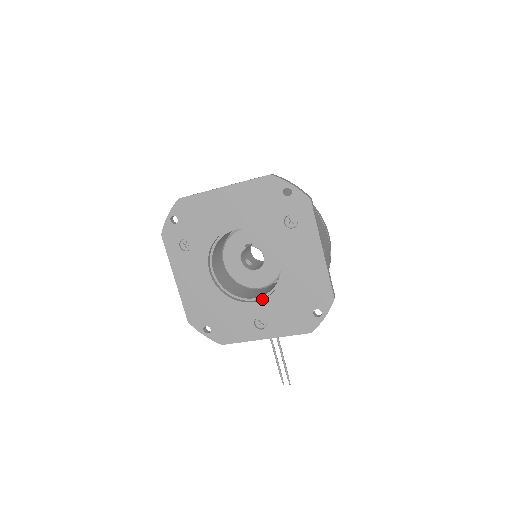
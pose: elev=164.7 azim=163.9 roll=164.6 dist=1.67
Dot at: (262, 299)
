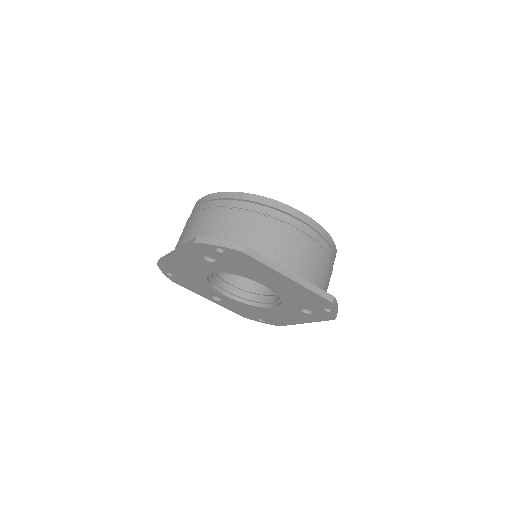
Dot at: (234, 299)
